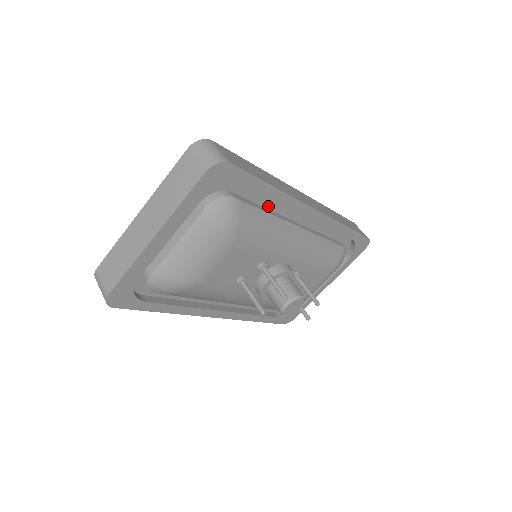
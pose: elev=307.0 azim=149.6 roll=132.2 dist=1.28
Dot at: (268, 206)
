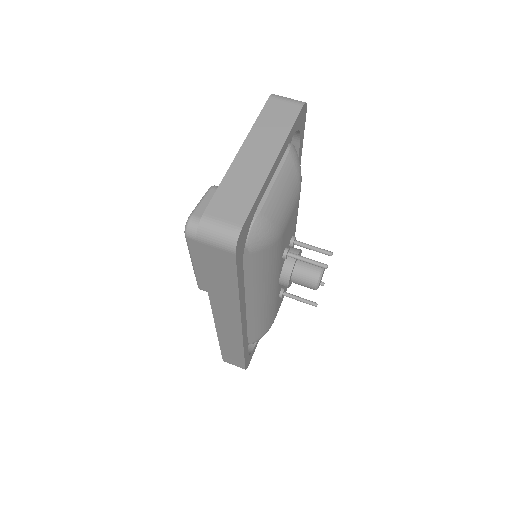
Dot at: occluded
